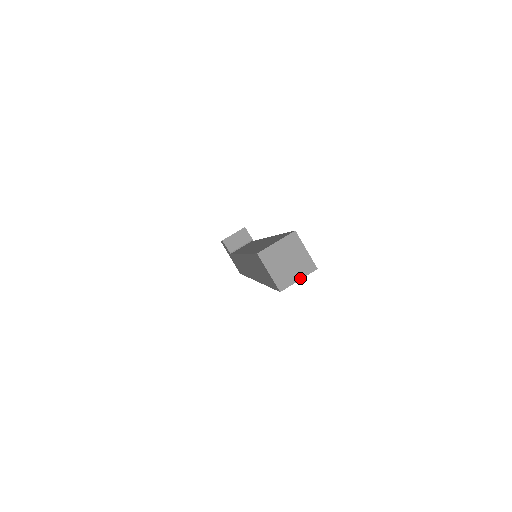
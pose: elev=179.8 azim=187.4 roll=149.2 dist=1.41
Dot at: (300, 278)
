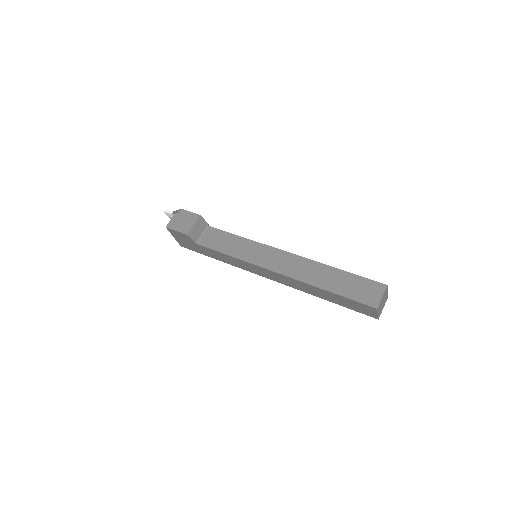
Dot at: occluded
